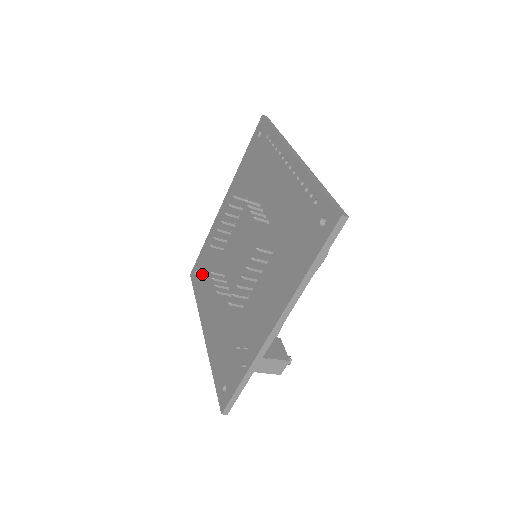
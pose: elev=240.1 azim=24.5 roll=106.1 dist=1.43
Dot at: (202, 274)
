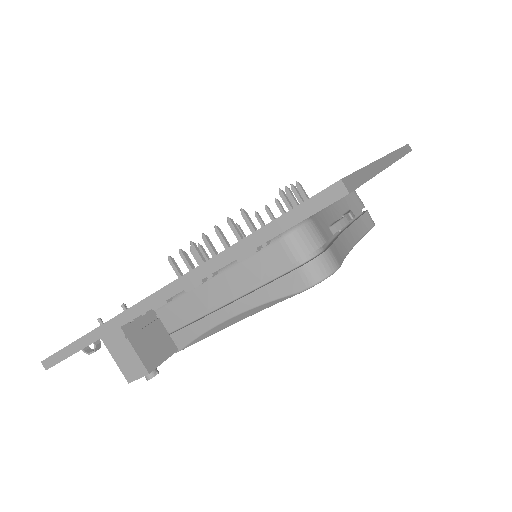
Dot at: occluded
